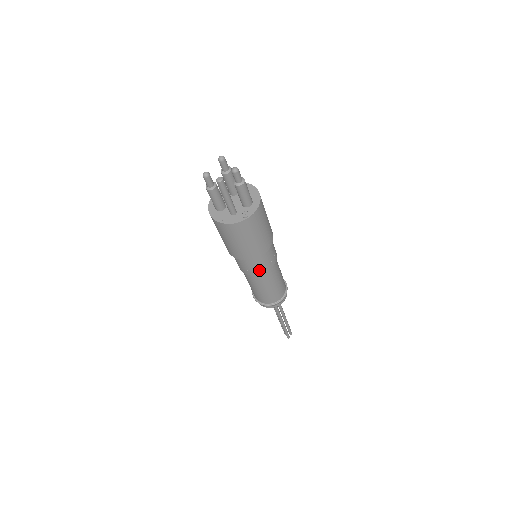
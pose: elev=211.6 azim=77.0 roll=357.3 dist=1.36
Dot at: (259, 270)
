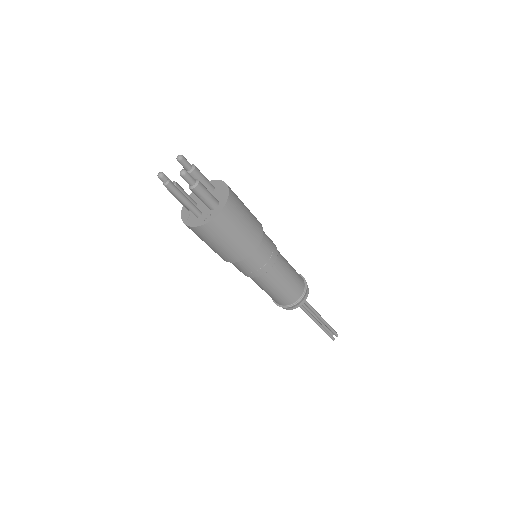
Dot at: (251, 273)
